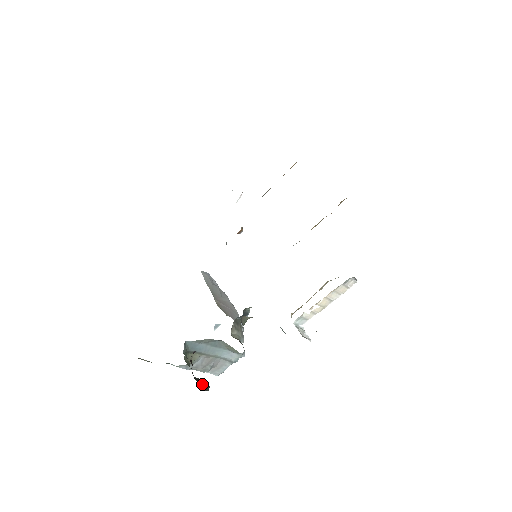
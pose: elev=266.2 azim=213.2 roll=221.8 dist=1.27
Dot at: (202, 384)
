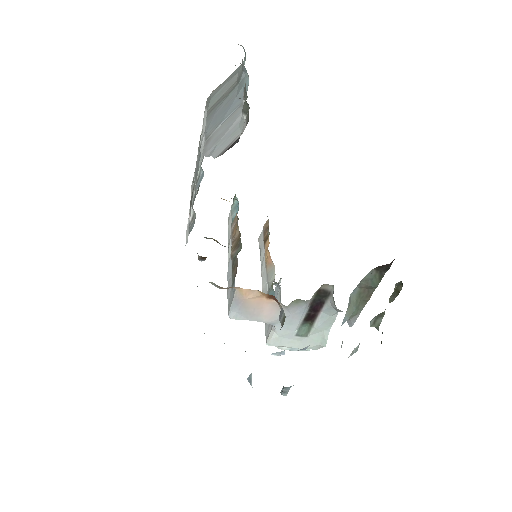
Dot at: occluded
